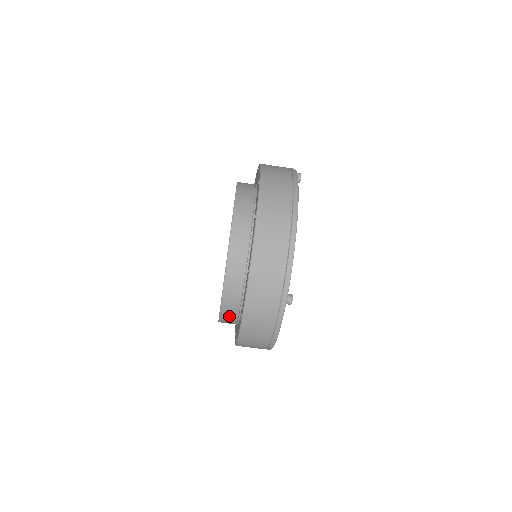
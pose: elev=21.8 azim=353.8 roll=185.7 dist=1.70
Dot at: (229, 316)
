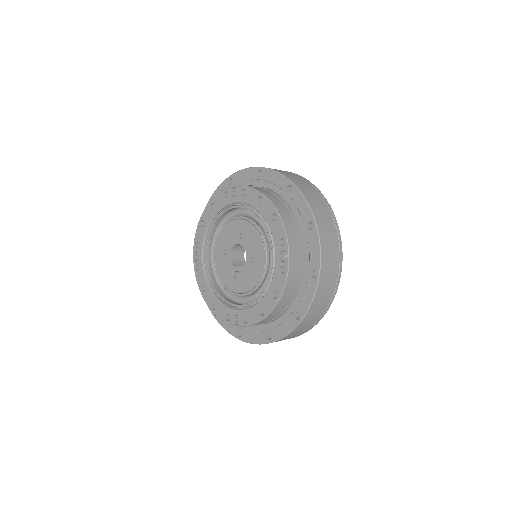
Dot at: occluded
